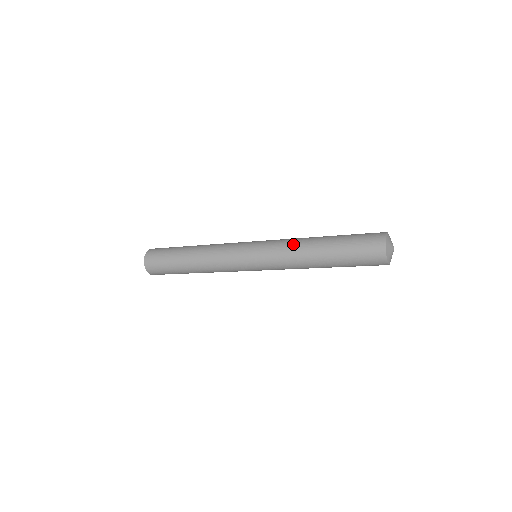
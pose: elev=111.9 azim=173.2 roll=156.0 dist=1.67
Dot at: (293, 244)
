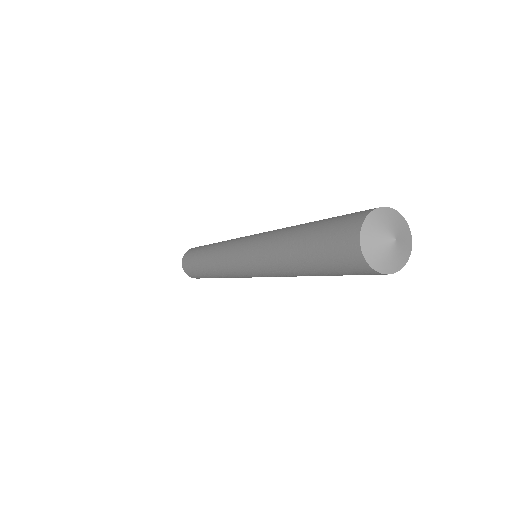
Dot at: (282, 228)
